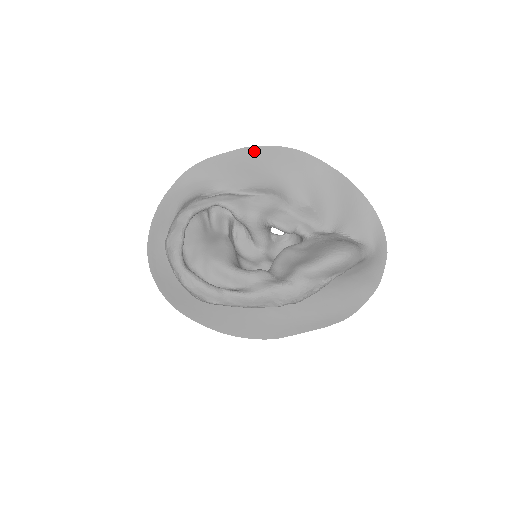
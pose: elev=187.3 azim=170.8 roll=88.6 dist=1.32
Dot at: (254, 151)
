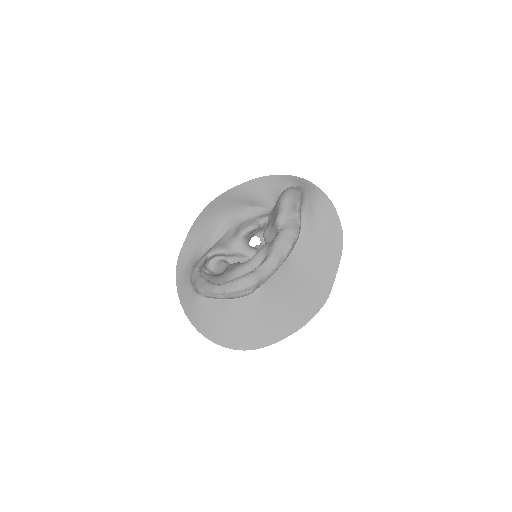
Dot at: (198, 221)
